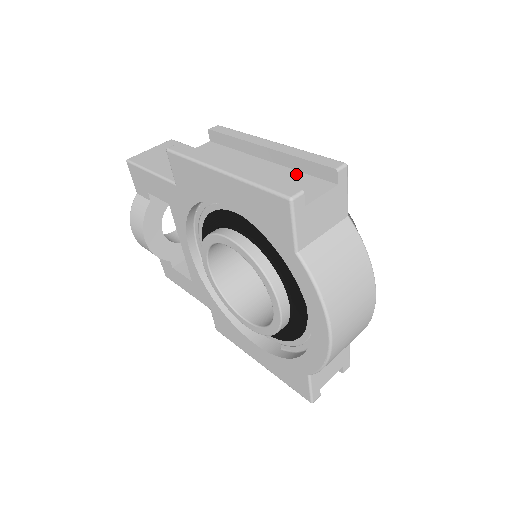
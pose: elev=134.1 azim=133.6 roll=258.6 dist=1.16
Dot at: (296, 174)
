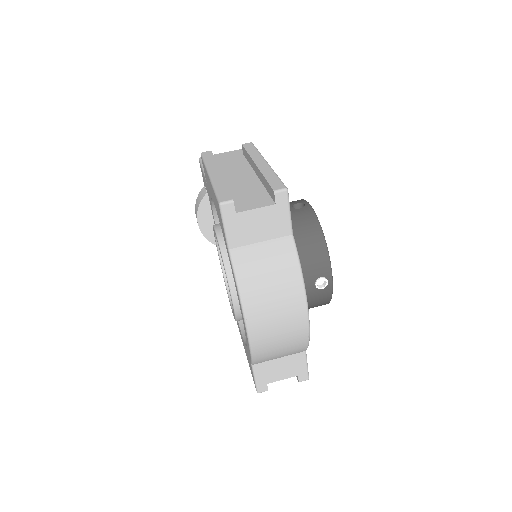
Dot at: (261, 190)
